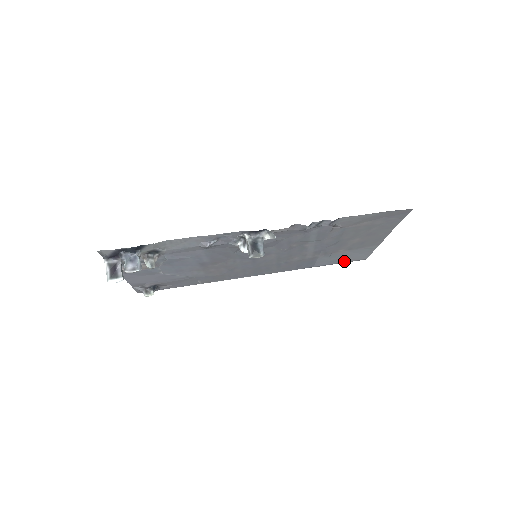
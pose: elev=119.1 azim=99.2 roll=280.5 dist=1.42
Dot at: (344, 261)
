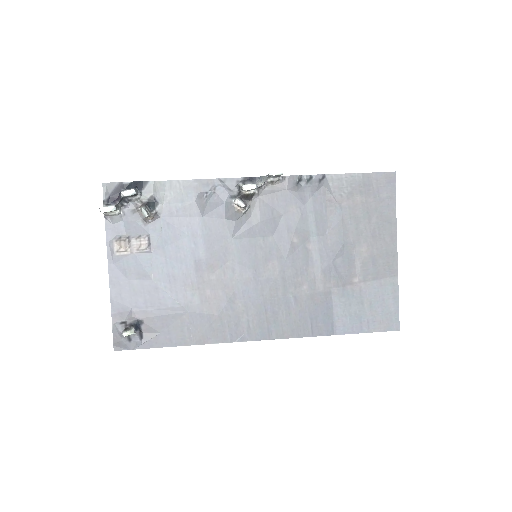
Dot at: (371, 326)
